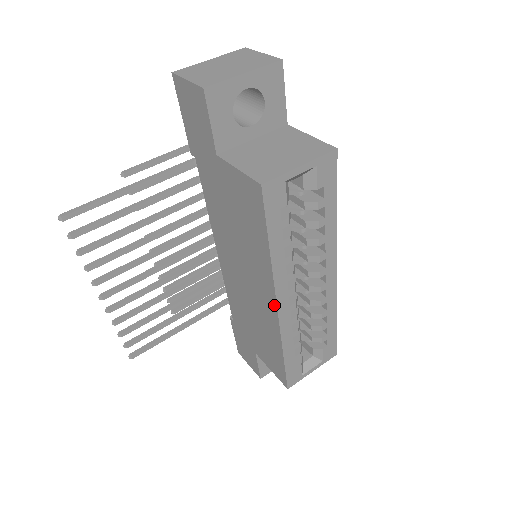
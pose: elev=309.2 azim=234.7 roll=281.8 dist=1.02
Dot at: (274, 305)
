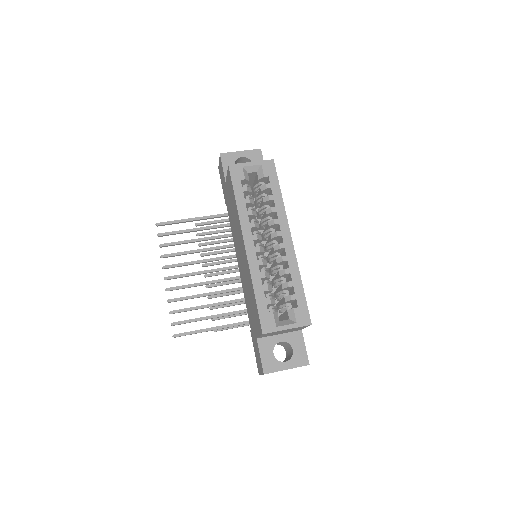
Dot at: (244, 245)
